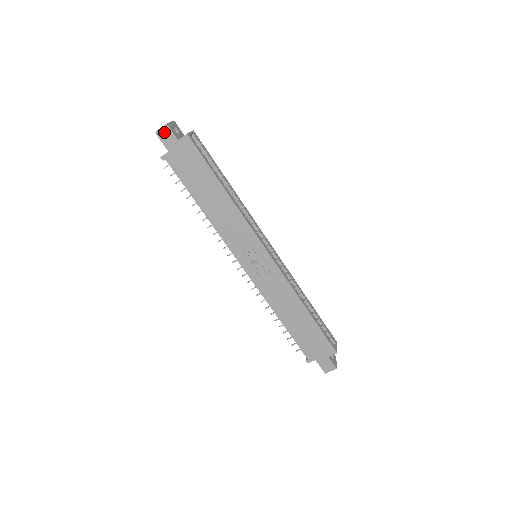
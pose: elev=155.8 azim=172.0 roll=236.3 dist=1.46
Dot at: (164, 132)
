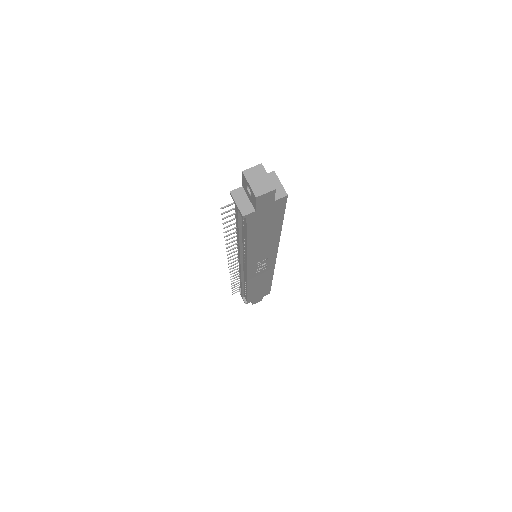
Dot at: (266, 196)
